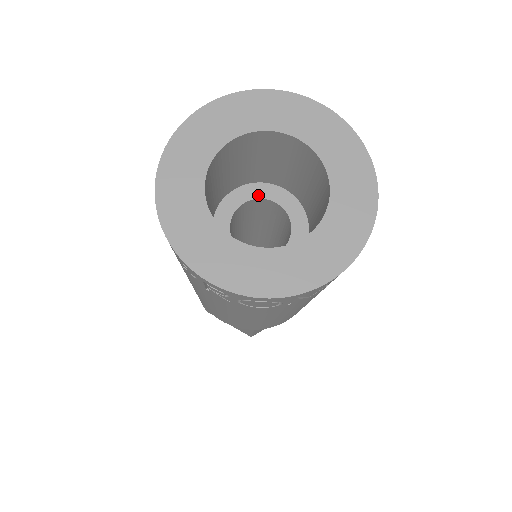
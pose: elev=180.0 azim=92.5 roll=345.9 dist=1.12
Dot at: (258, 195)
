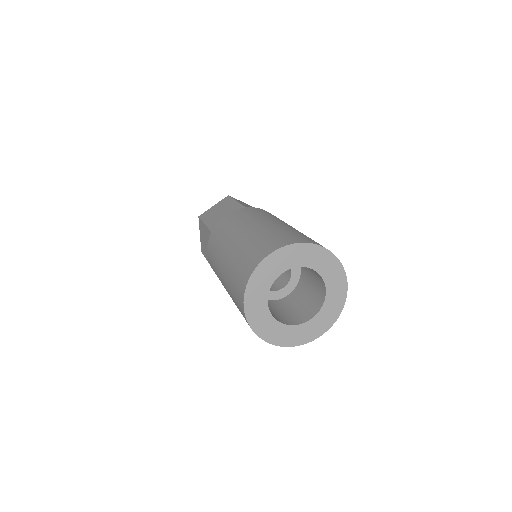
Dot at: occluded
